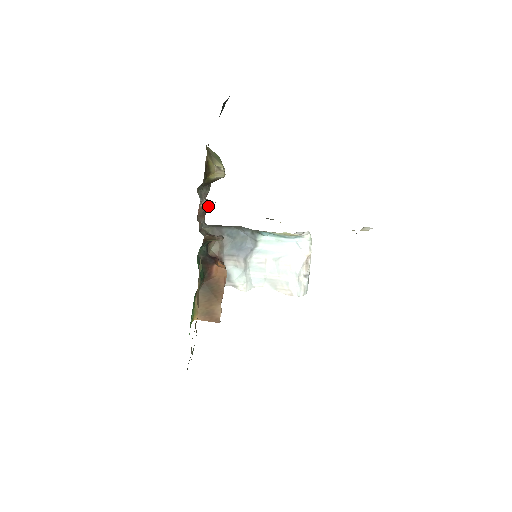
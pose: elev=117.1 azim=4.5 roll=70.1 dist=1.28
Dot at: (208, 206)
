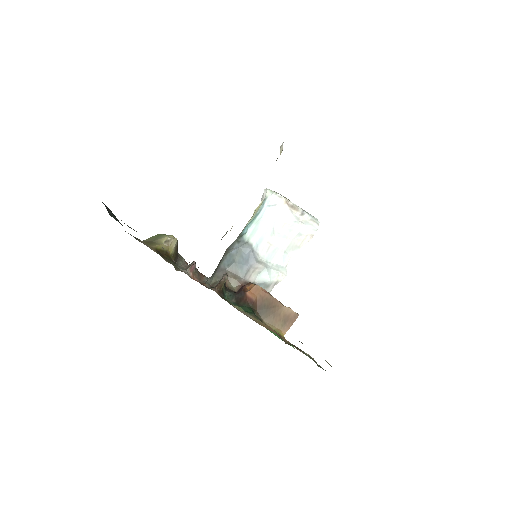
Dot at: (195, 268)
